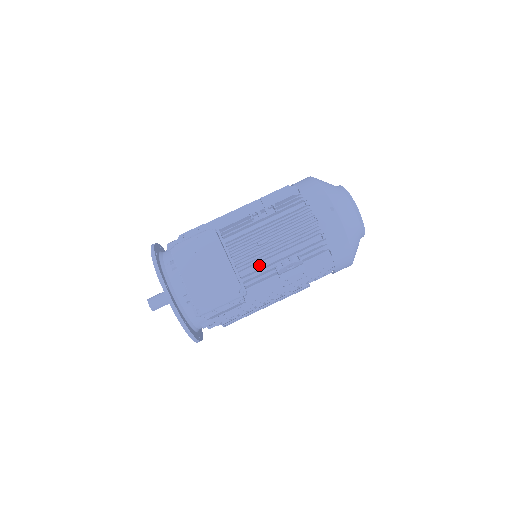
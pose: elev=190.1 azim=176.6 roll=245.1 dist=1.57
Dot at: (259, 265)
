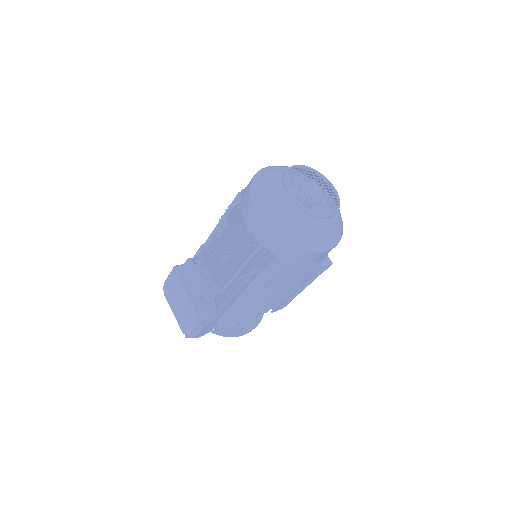
Dot at: occluded
